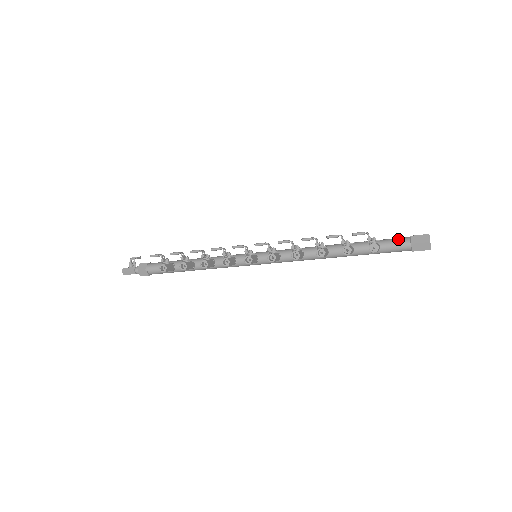
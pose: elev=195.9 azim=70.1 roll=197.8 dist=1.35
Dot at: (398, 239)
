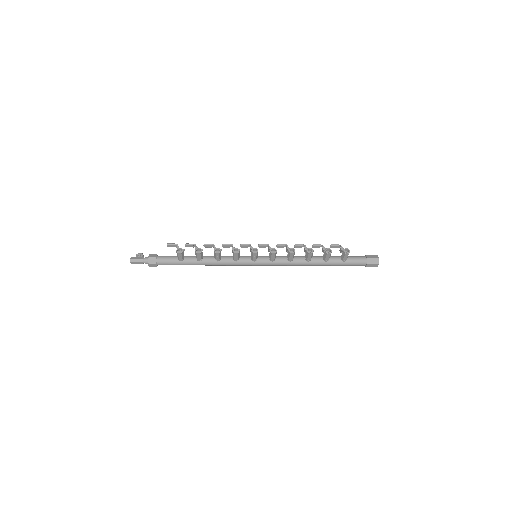
Dot at: (358, 256)
